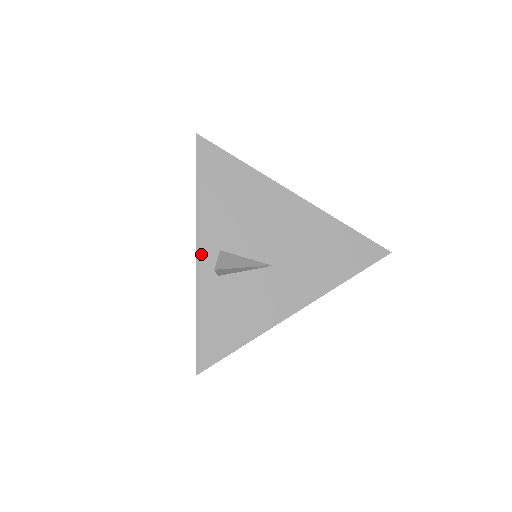
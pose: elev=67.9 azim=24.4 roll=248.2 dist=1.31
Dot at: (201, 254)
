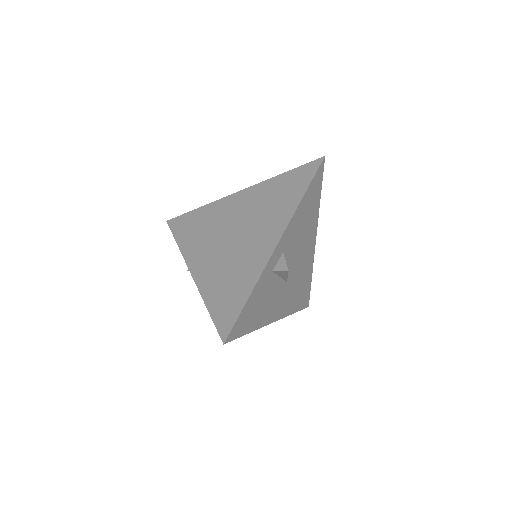
Dot at: (278, 248)
